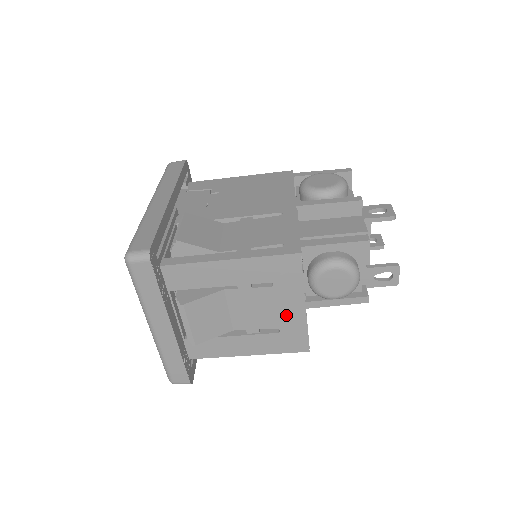
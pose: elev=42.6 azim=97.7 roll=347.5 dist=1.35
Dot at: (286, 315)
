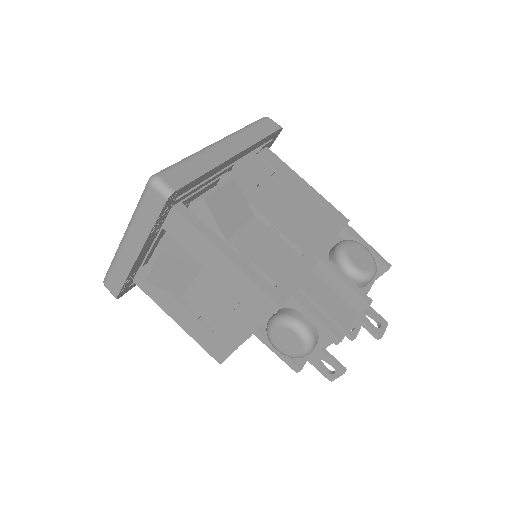
Dot at: (228, 329)
